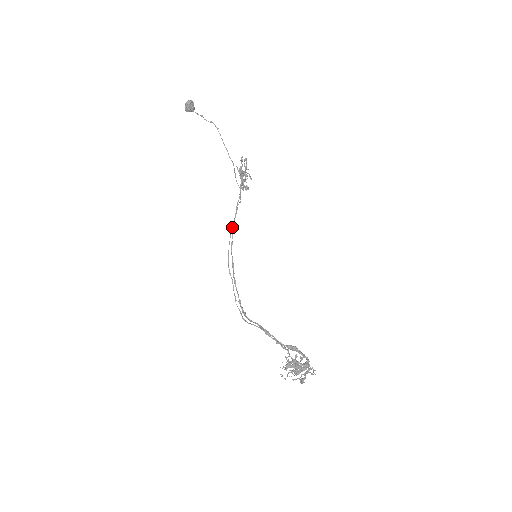
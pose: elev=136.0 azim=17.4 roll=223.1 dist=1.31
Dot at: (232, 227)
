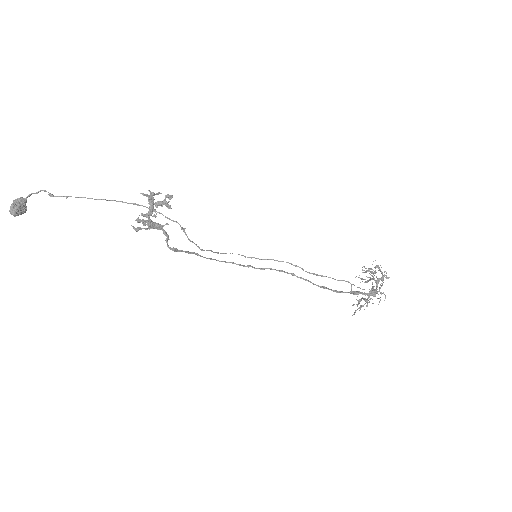
Dot at: occluded
